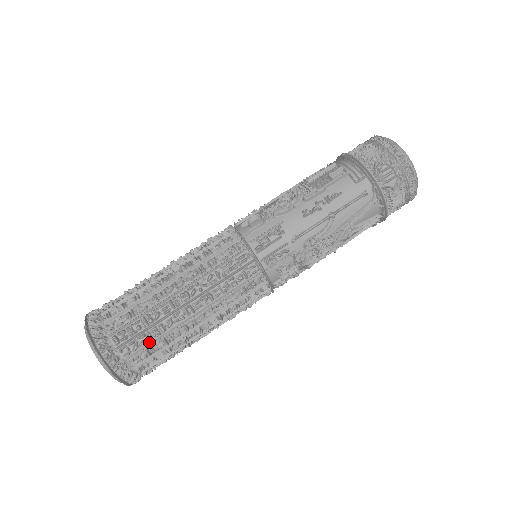
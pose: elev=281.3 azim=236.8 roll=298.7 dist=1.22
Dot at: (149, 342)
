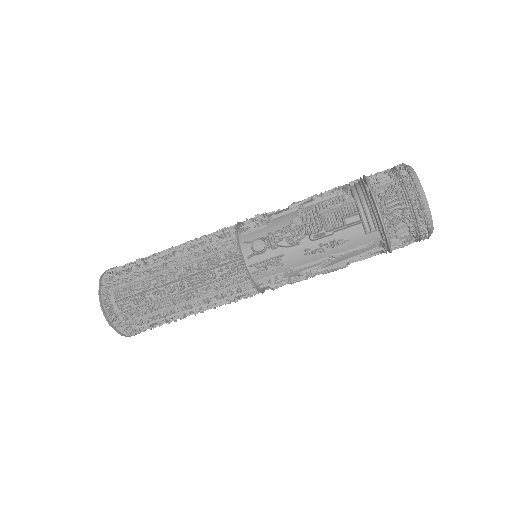
Dot at: (152, 320)
